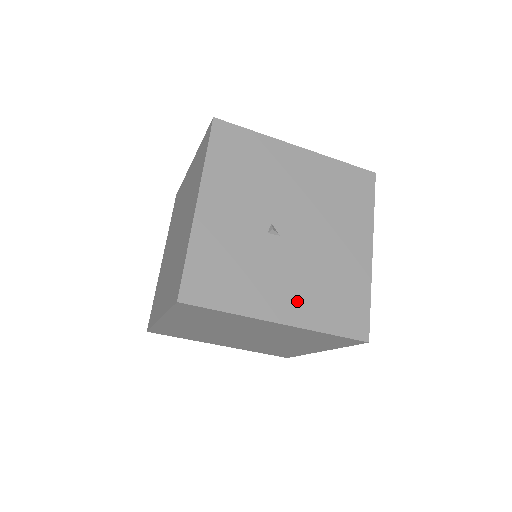
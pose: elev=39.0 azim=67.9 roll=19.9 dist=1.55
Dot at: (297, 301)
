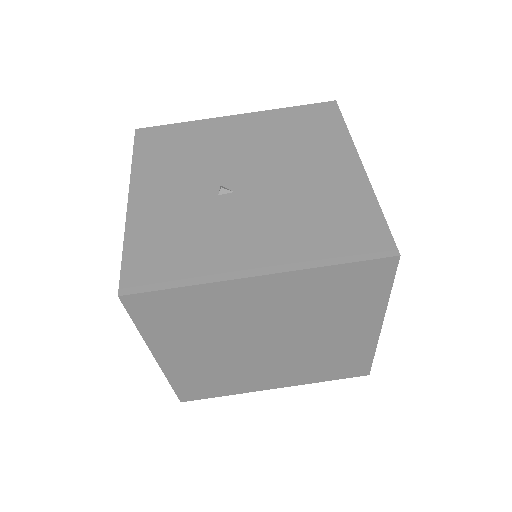
Dot at: (276, 245)
